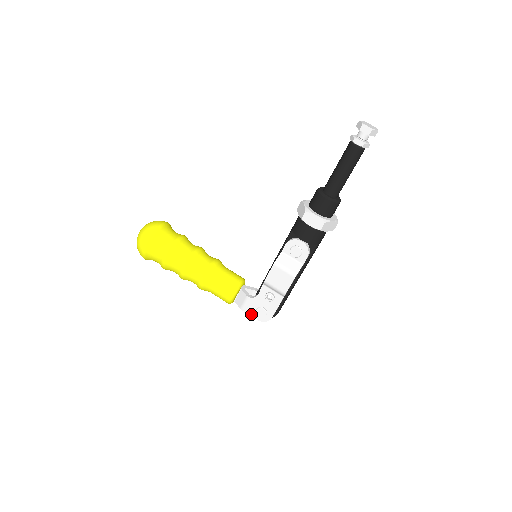
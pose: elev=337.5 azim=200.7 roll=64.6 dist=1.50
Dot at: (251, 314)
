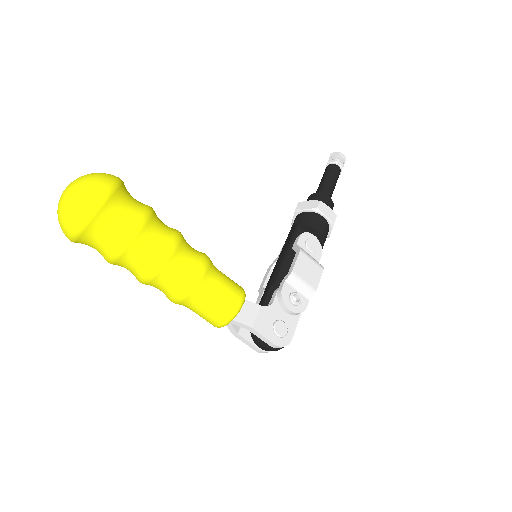
Dot at: (265, 334)
